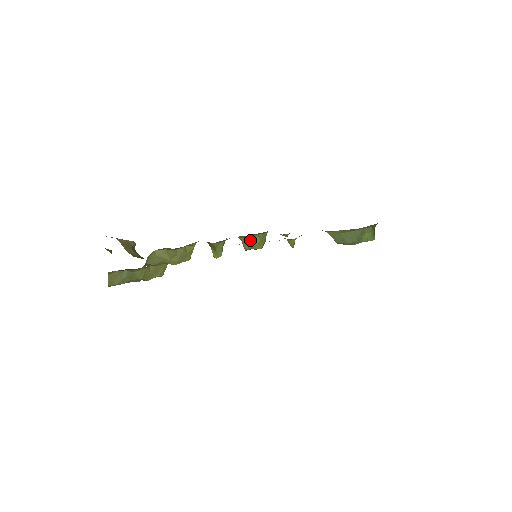
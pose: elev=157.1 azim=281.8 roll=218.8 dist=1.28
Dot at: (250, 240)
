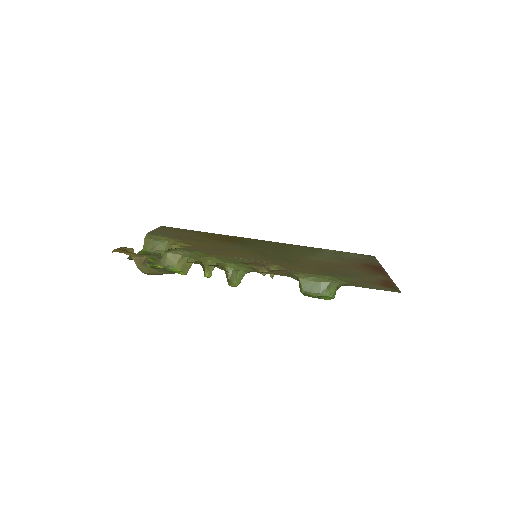
Dot at: (233, 272)
